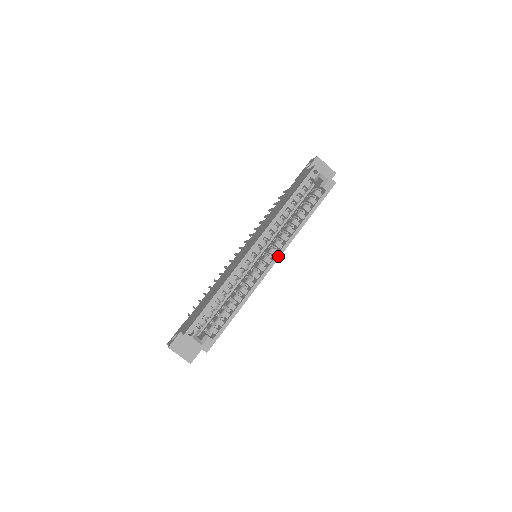
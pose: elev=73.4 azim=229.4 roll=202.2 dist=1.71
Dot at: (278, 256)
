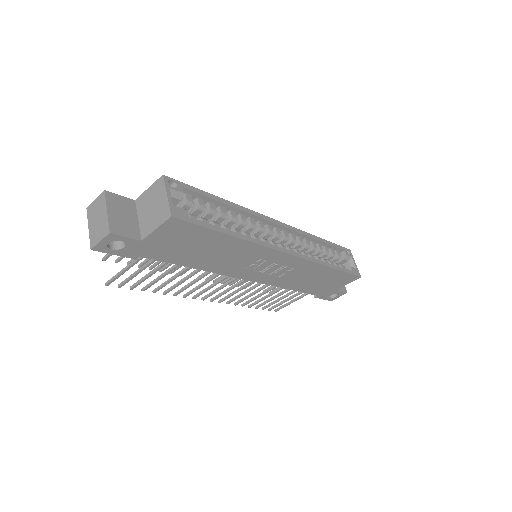
Dot at: (297, 254)
